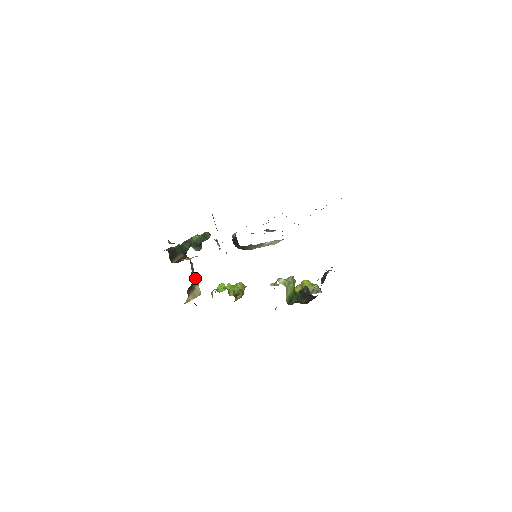
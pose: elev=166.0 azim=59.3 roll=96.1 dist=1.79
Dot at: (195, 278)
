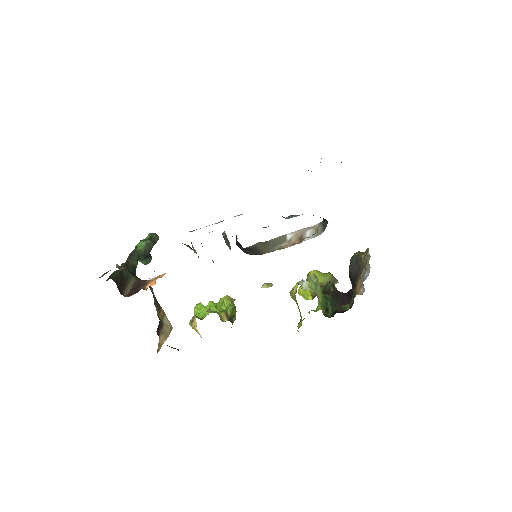
Dot at: (159, 307)
